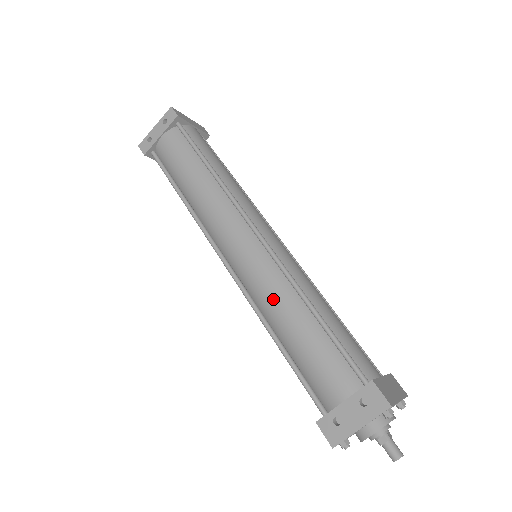
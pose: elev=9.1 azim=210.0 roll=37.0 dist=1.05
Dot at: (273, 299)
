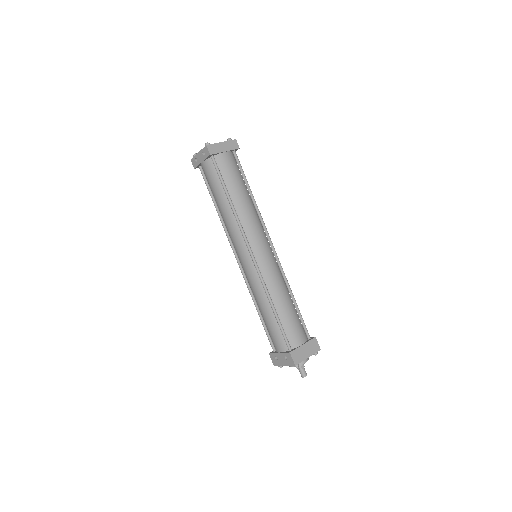
Dot at: (256, 294)
